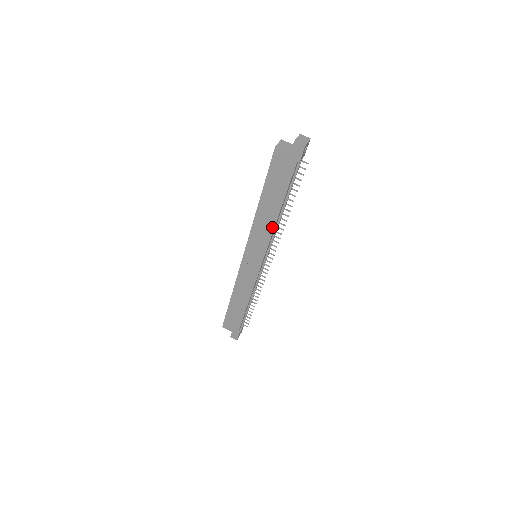
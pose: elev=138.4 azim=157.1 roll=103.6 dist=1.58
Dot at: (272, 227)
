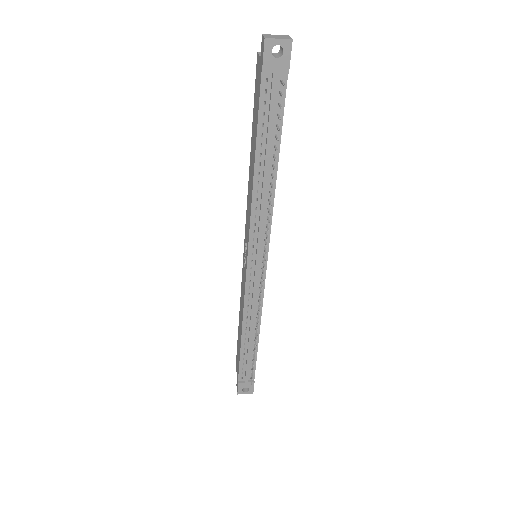
Dot at: (252, 196)
